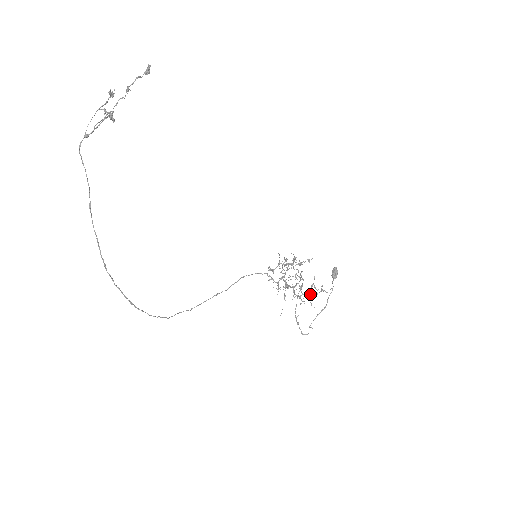
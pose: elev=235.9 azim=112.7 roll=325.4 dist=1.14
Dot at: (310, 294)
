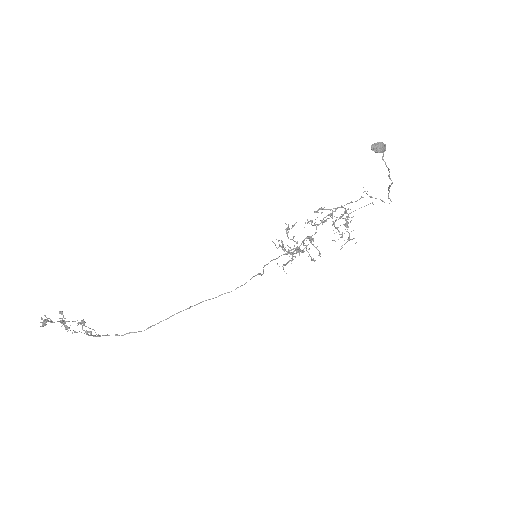
Dot at: occluded
